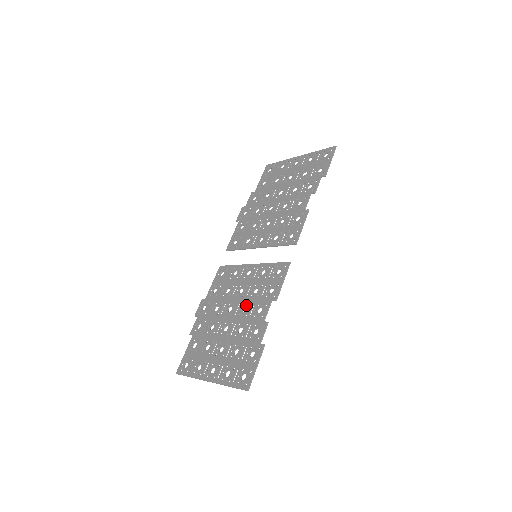
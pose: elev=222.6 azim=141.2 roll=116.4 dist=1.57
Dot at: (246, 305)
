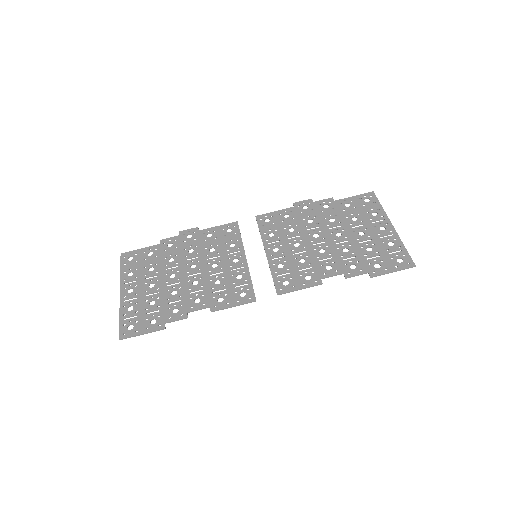
Dot at: (200, 282)
